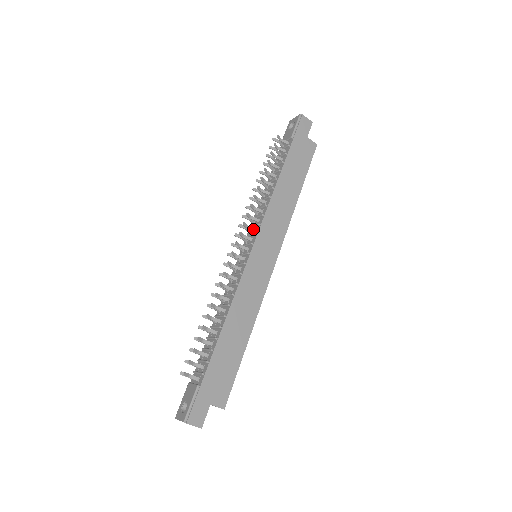
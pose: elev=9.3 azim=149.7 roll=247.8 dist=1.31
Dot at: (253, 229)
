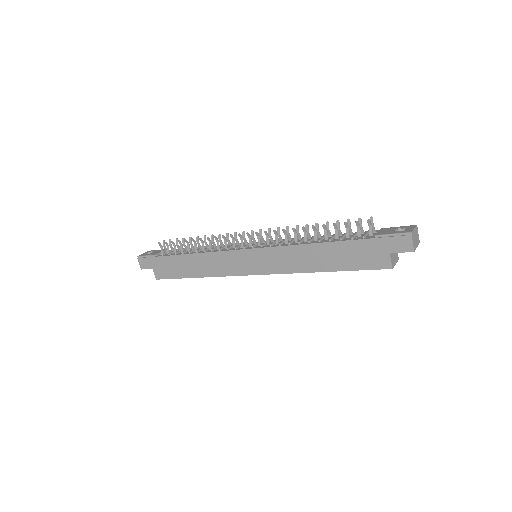
Dot at: (268, 242)
